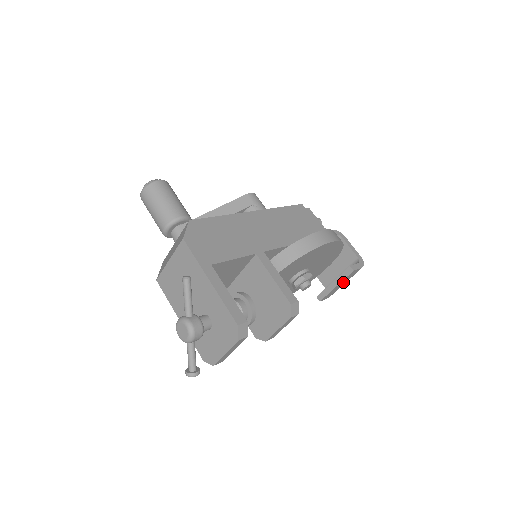
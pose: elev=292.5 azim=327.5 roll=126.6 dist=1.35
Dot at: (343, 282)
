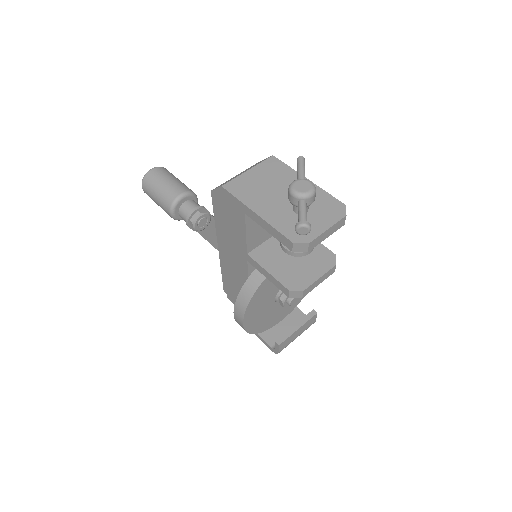
Dot at: (301, 330)
